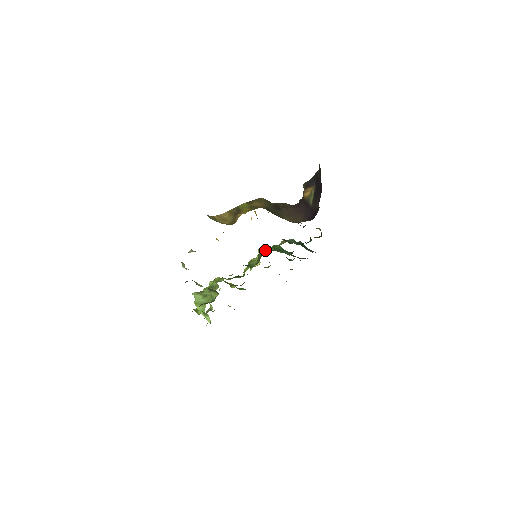
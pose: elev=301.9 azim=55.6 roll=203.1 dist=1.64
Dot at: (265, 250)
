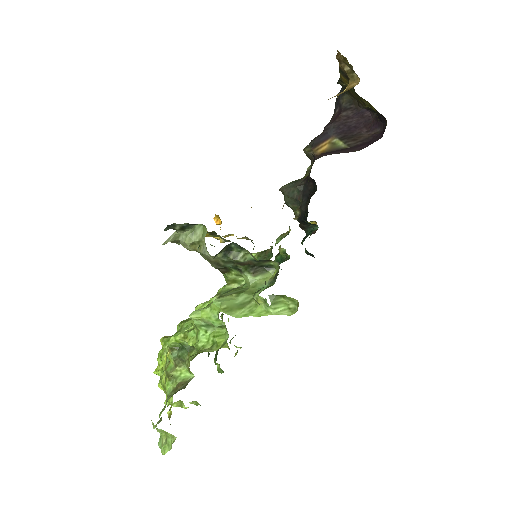
Dot at: occluded
